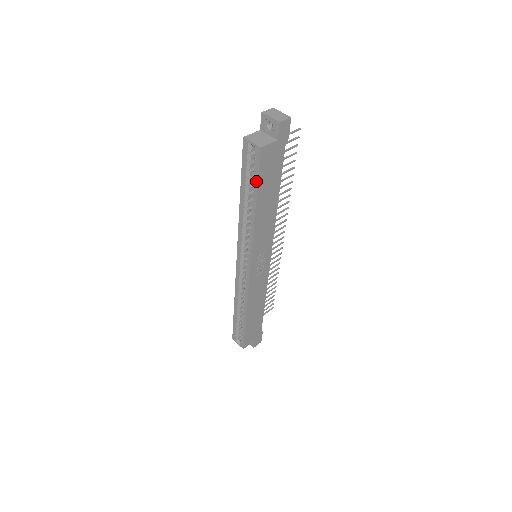
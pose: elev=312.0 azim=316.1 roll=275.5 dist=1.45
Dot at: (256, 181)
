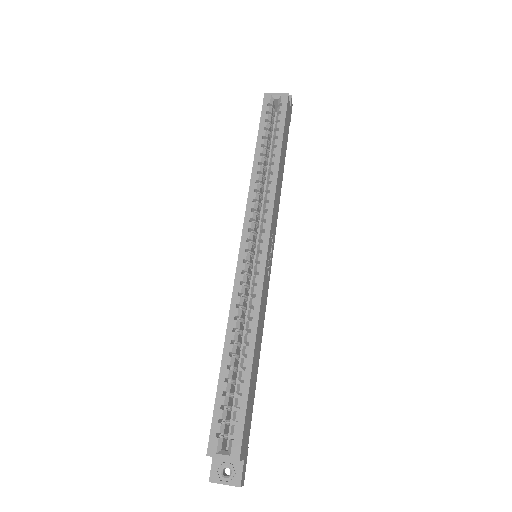
Dot at: (282, 125)
